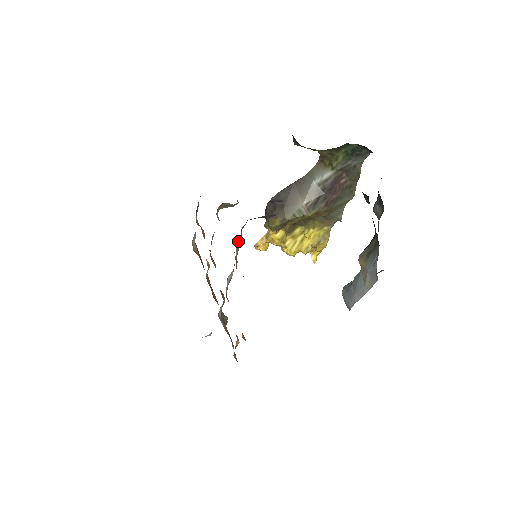
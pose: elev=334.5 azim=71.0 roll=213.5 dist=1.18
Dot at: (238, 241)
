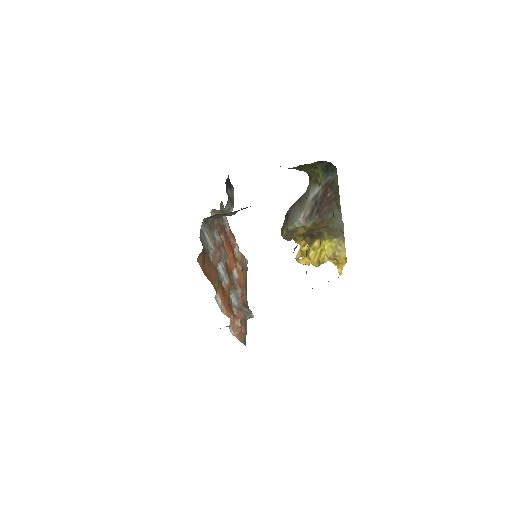
Dot at: (206, 233)
